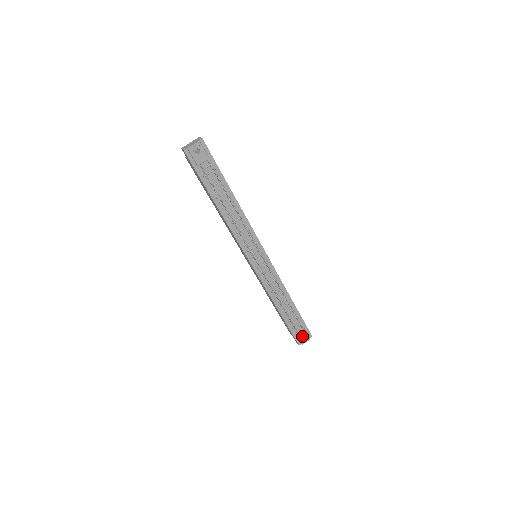
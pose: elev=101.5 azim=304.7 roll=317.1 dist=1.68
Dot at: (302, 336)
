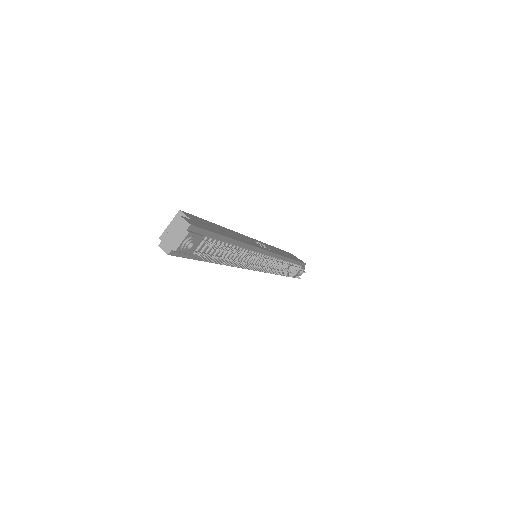
Dot at: (299, 272)
